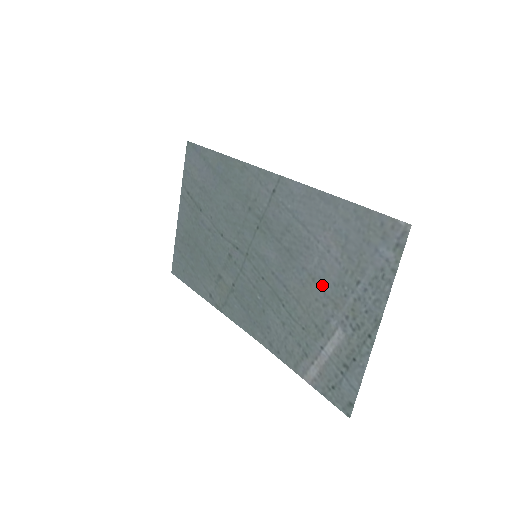
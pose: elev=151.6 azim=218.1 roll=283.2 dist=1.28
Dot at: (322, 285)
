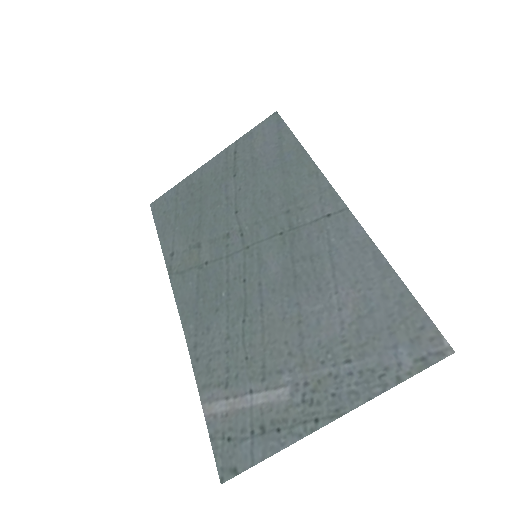
Dot at: (305, 334)
